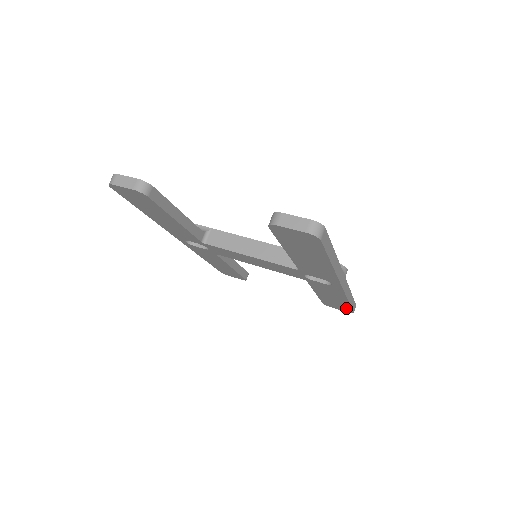
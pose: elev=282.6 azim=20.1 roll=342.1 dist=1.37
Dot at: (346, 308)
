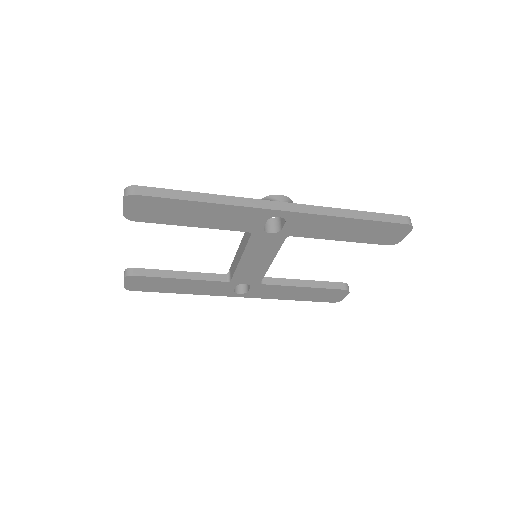
Dot at: (388, 227)
